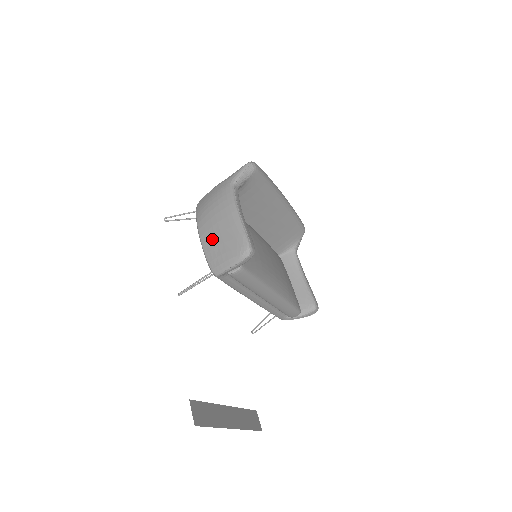
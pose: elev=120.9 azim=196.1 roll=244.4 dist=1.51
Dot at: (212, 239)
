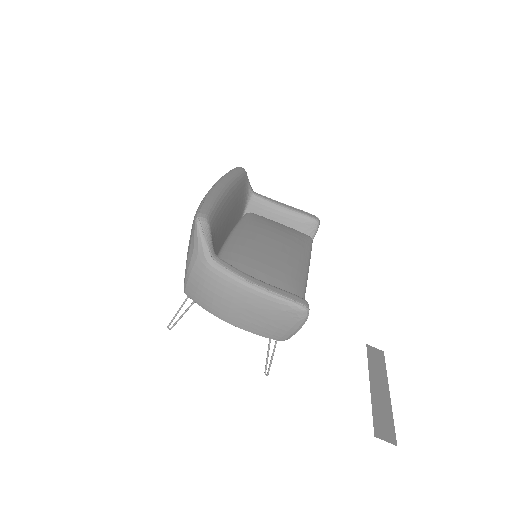
Dot at: (253, 323)
